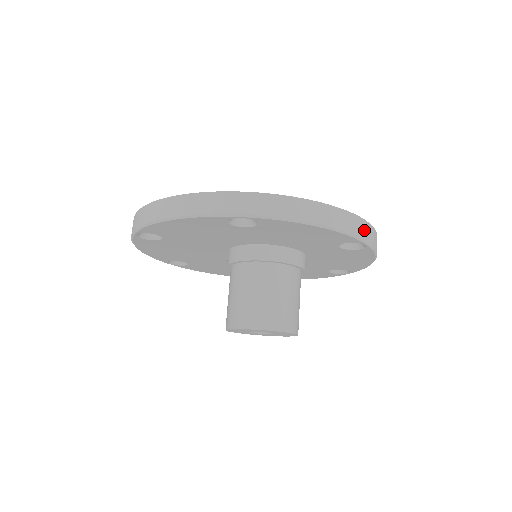
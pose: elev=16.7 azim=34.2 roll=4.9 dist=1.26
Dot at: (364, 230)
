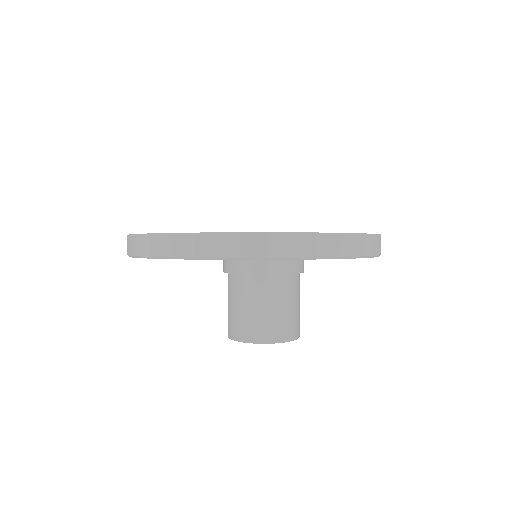
Dot at: (330, 245)
